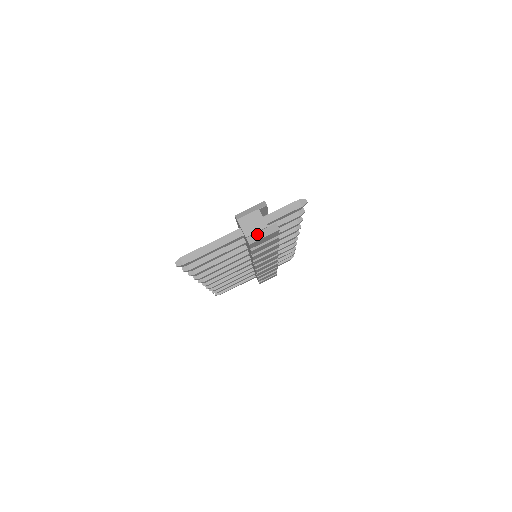
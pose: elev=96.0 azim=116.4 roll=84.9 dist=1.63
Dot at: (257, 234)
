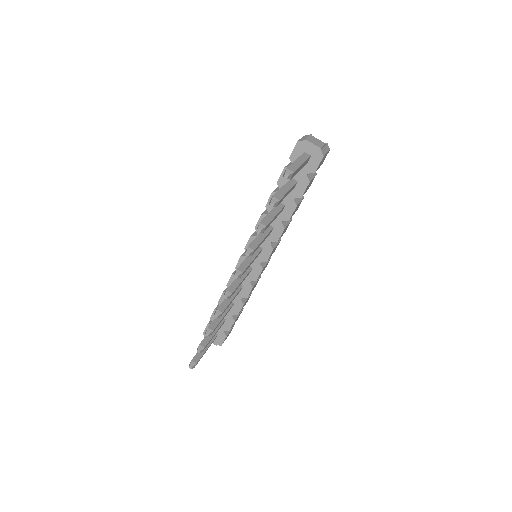
Dot at: (323, 149)
